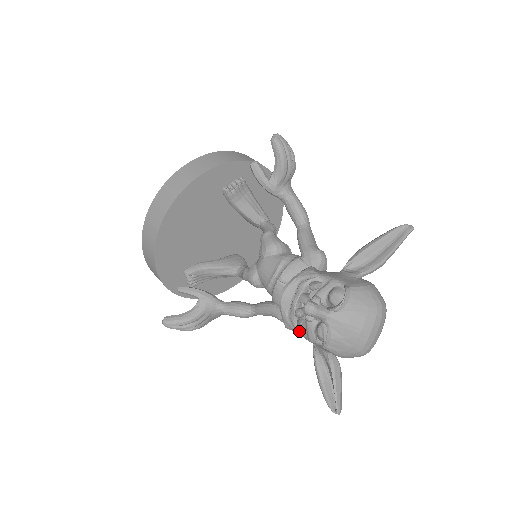
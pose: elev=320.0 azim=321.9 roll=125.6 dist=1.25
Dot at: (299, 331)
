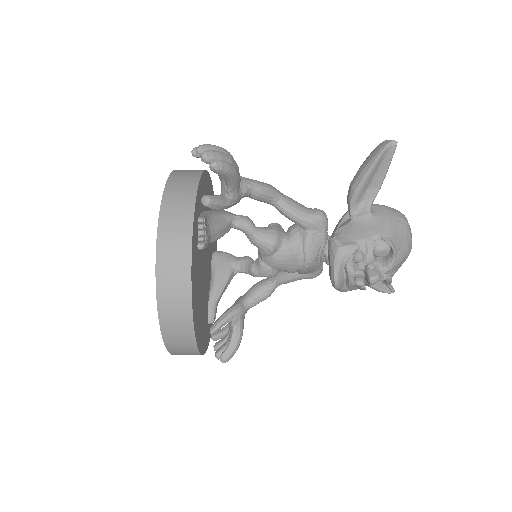
Dot at: (358, 288)
